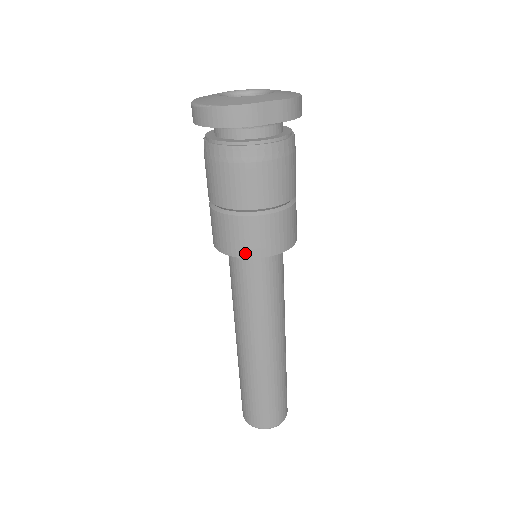
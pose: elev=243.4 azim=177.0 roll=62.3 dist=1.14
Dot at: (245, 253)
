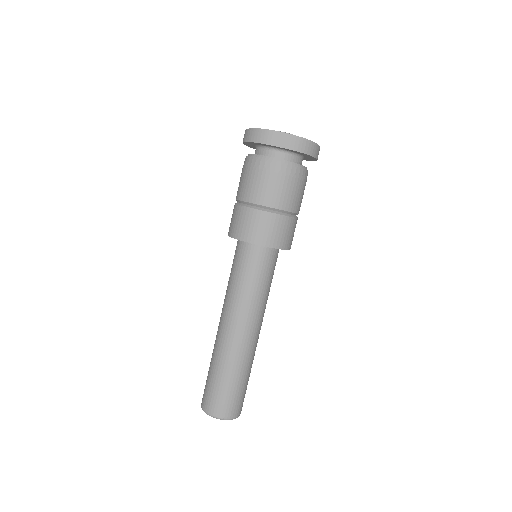
Dot at: (238, 235)
